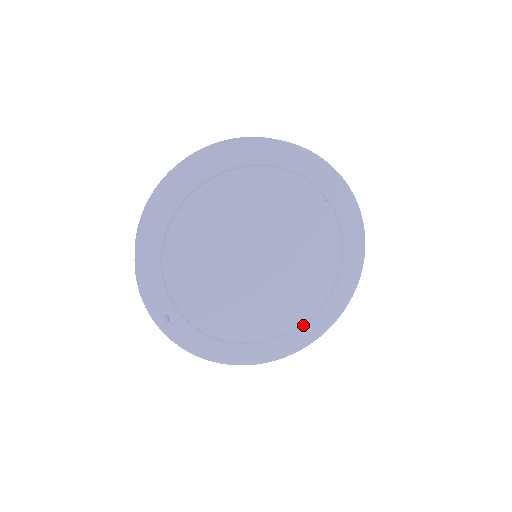
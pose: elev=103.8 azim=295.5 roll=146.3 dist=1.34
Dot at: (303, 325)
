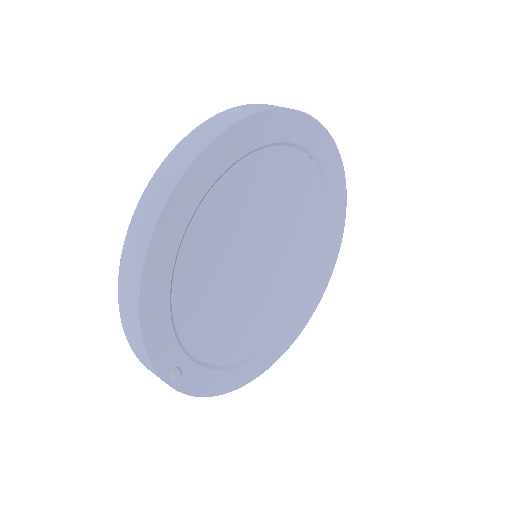
Dot at: (297, 315)
